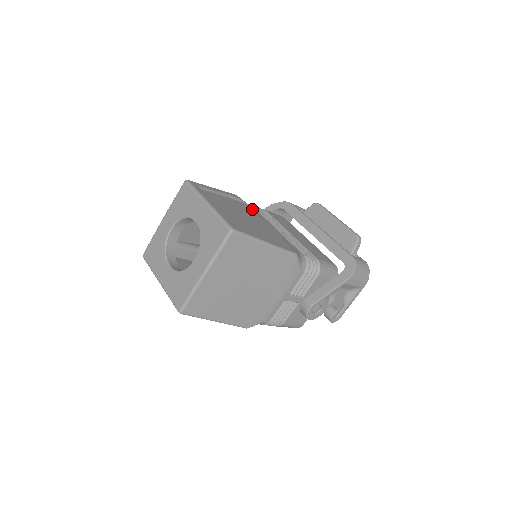
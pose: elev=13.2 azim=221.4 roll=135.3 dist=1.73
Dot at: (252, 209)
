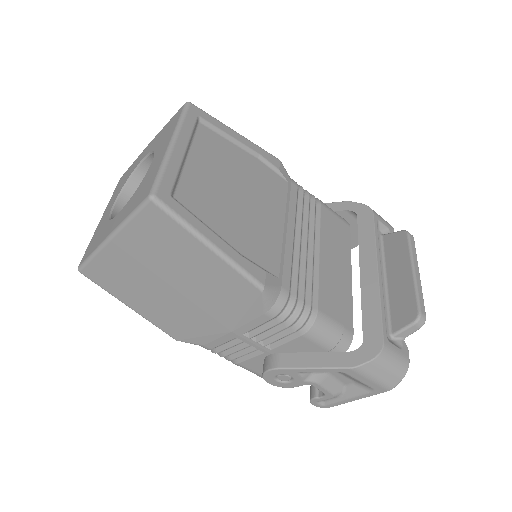
Dot at: (286, 190)
